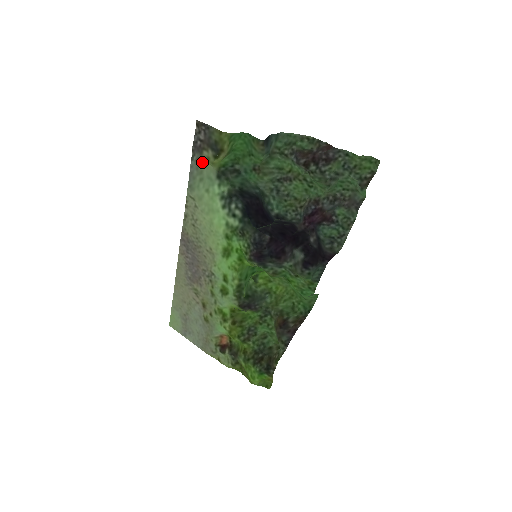
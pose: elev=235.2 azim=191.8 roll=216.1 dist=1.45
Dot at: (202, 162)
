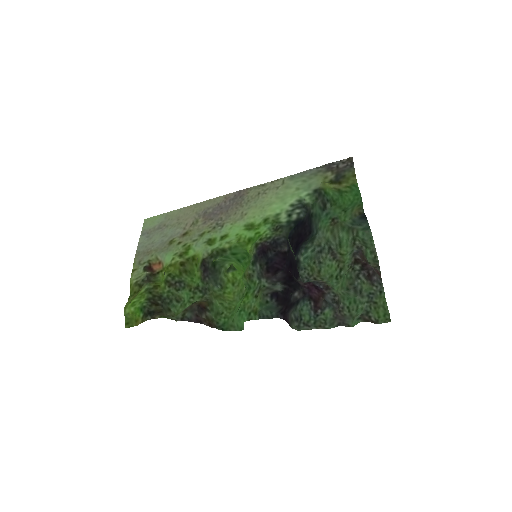
Dot at: (320, 175)
